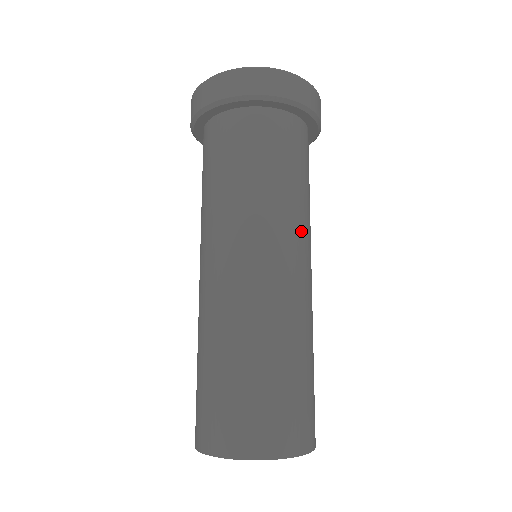
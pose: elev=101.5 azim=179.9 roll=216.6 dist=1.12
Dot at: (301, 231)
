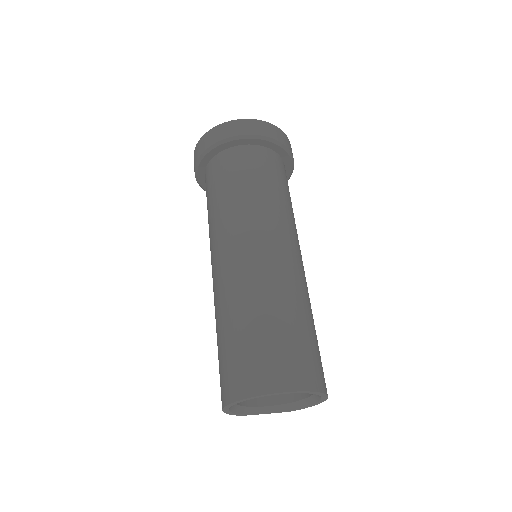
Dot at: (274, 221)
